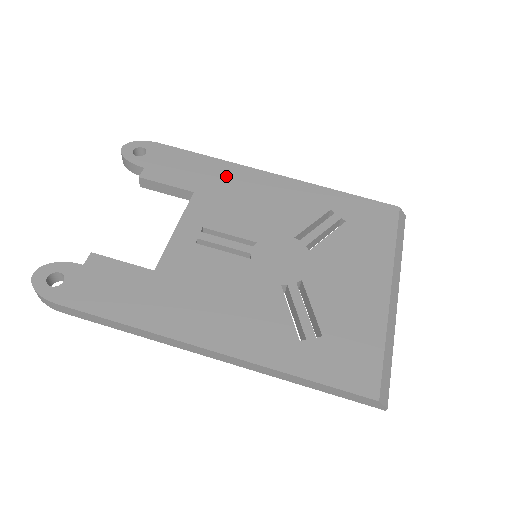
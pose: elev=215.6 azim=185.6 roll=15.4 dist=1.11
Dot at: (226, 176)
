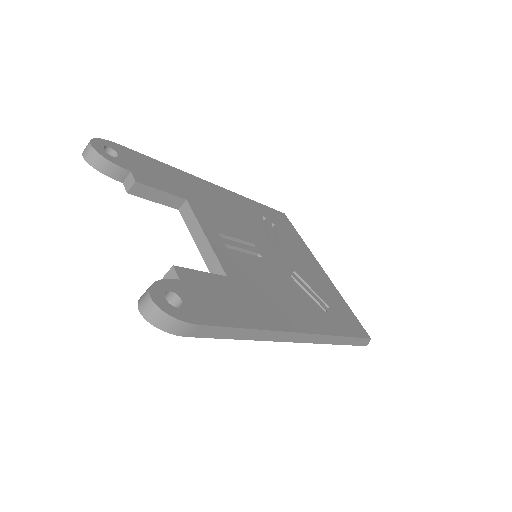
Dot at: (193, 185)
